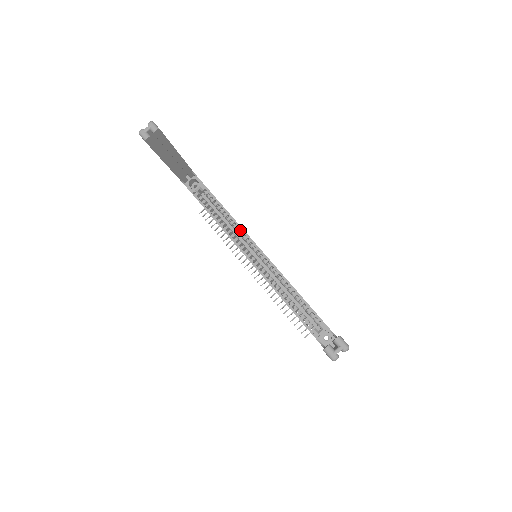
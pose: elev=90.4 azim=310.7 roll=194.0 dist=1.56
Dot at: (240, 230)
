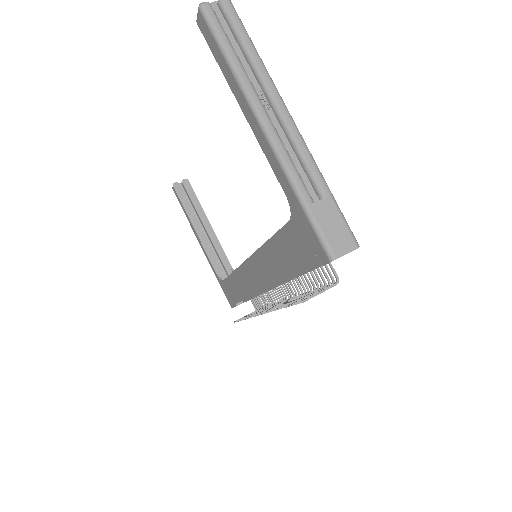
Dot at: occluded
